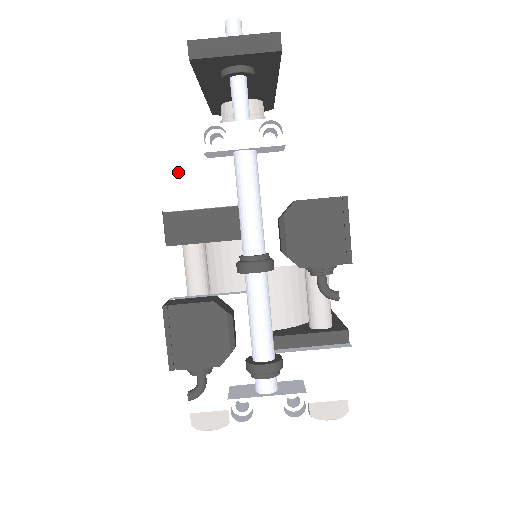
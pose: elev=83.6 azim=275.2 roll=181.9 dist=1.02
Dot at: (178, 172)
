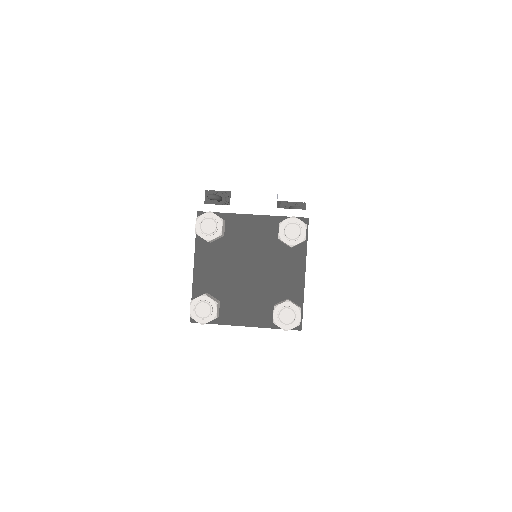
Dot at: occluded
